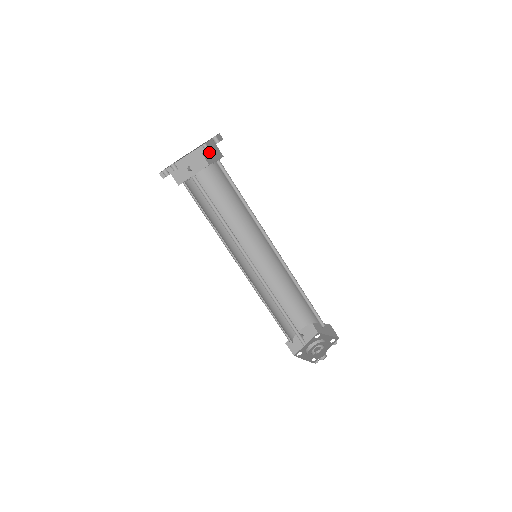
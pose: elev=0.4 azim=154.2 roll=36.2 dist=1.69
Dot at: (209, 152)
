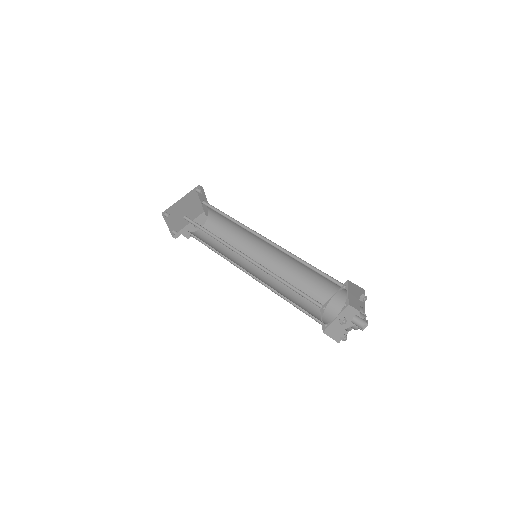
Dot at: (203, 206)
